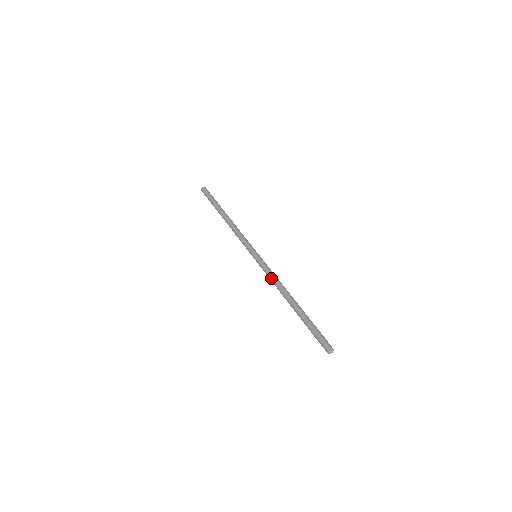
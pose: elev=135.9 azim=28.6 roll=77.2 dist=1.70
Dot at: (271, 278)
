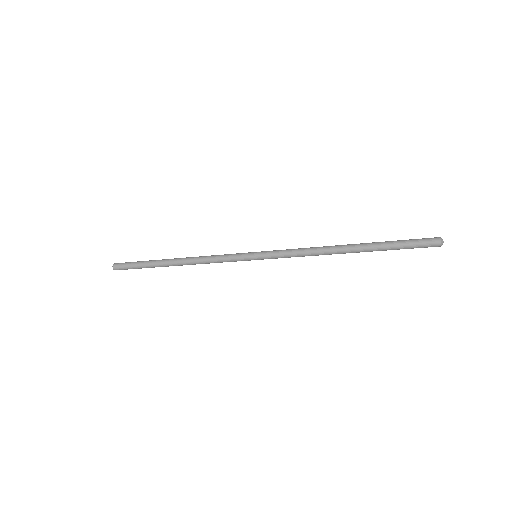
Dot at: (301, 248)
